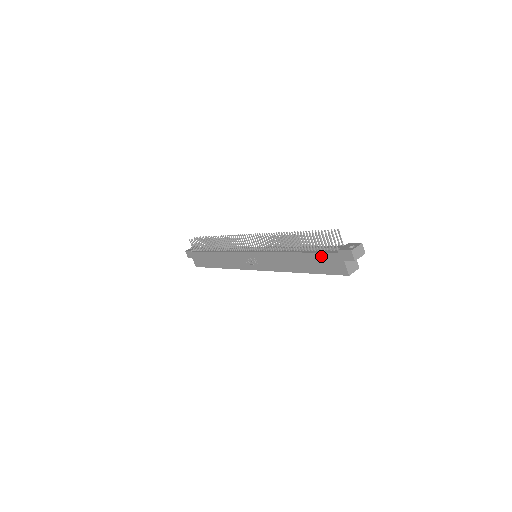
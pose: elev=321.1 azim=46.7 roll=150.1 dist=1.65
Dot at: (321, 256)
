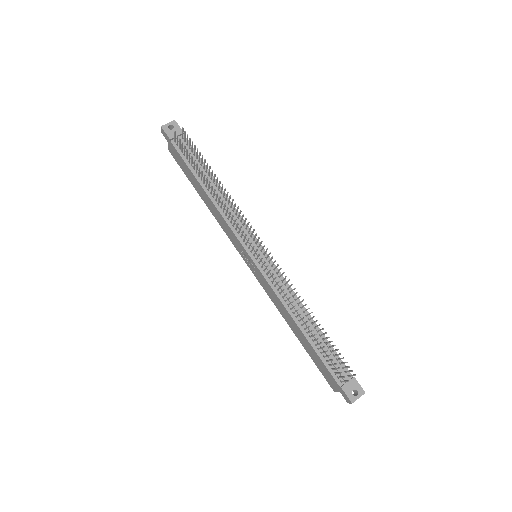
Dot at: (323, 365)
